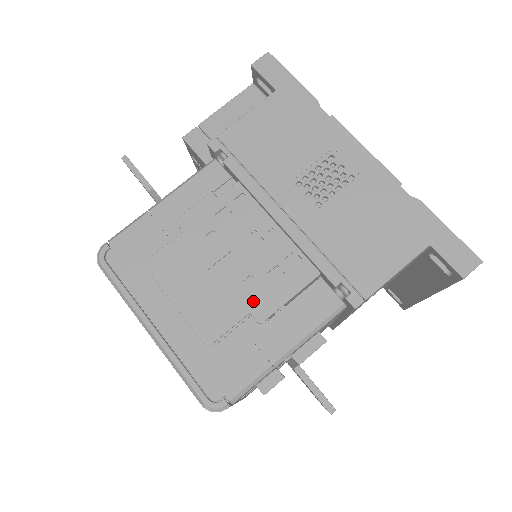
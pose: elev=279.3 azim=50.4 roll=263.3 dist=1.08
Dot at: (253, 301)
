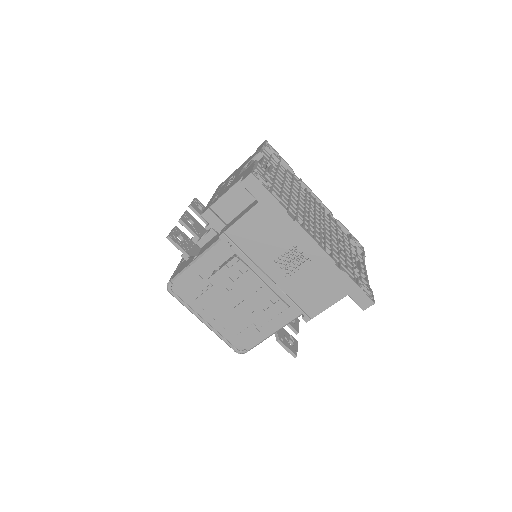
Dot at: (254, 319)
